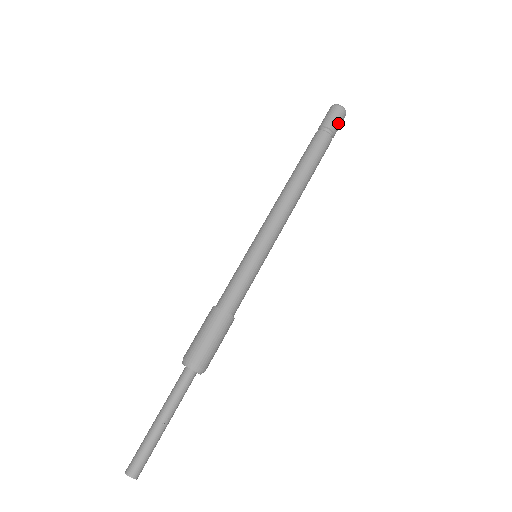
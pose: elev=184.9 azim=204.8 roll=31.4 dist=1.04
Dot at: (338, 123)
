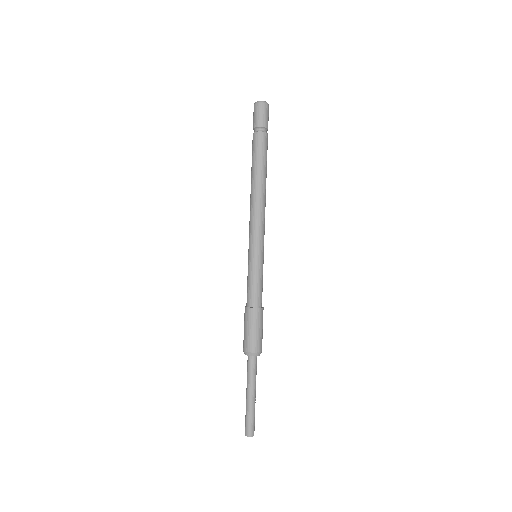
Dot at: (268, 120)
